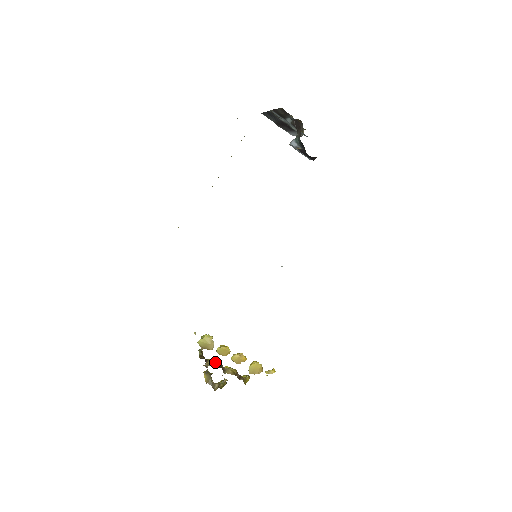
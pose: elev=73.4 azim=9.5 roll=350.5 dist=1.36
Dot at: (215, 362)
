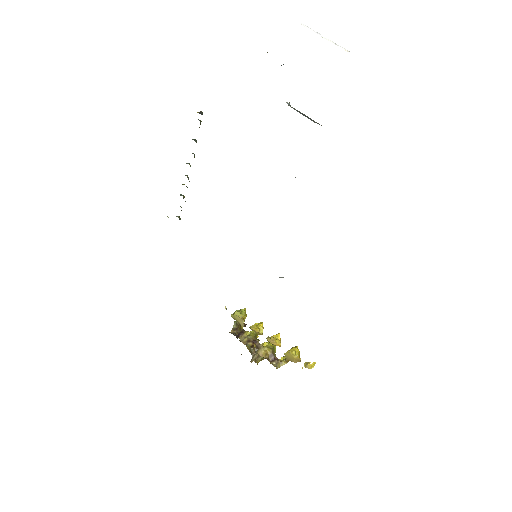
Dot at: (249, 338)
